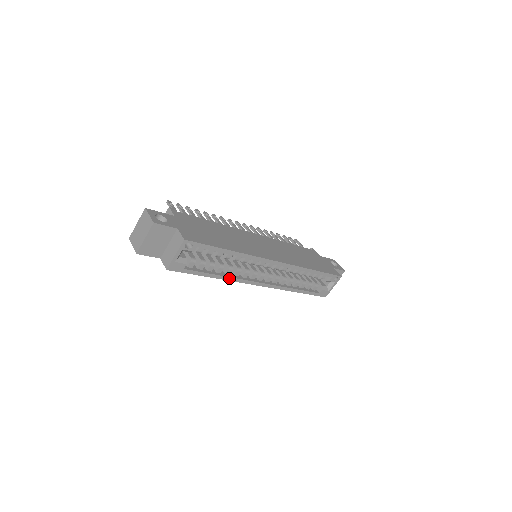
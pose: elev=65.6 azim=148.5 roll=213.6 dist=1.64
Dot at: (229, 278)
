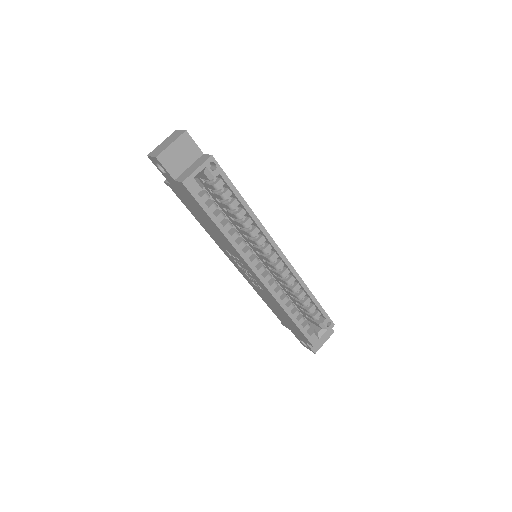
Dot at: (234, 242)
